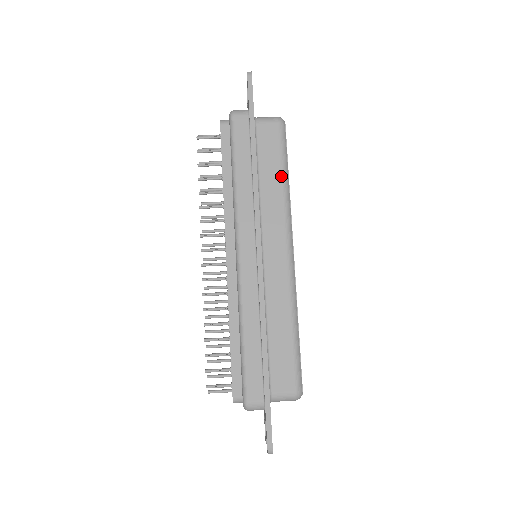
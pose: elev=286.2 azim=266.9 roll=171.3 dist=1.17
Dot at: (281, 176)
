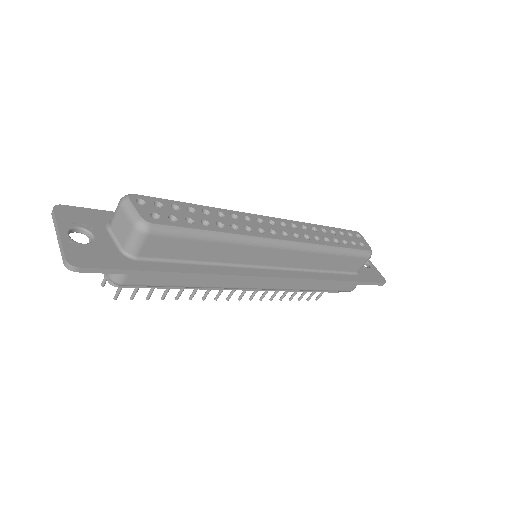
Dot at: (212, 242)
